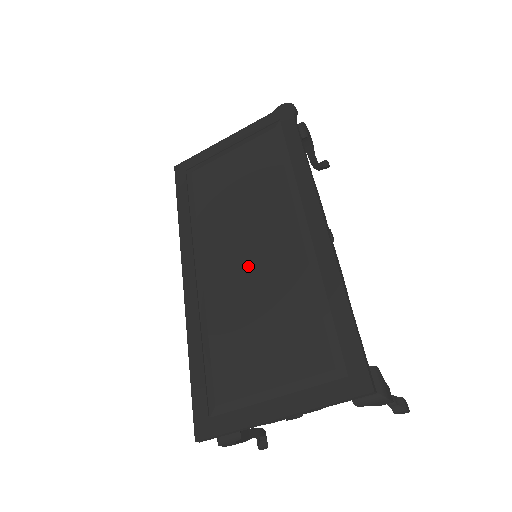
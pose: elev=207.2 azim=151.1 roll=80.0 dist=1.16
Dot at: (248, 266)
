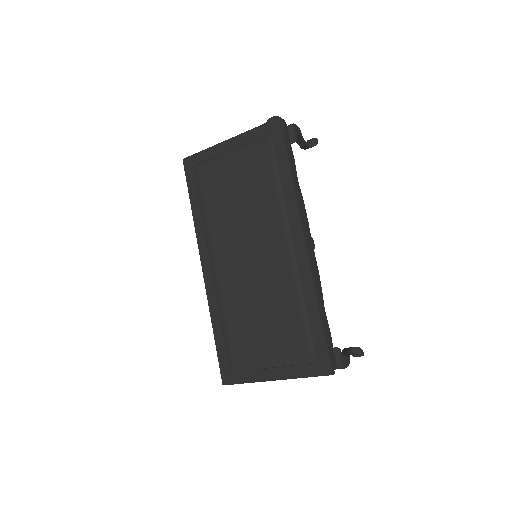
Dot at: (250, 270)
